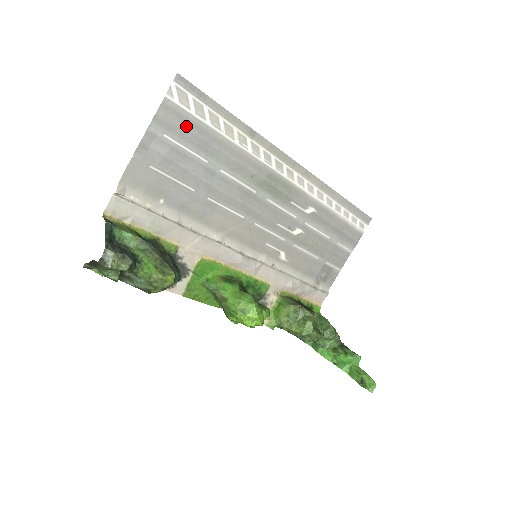
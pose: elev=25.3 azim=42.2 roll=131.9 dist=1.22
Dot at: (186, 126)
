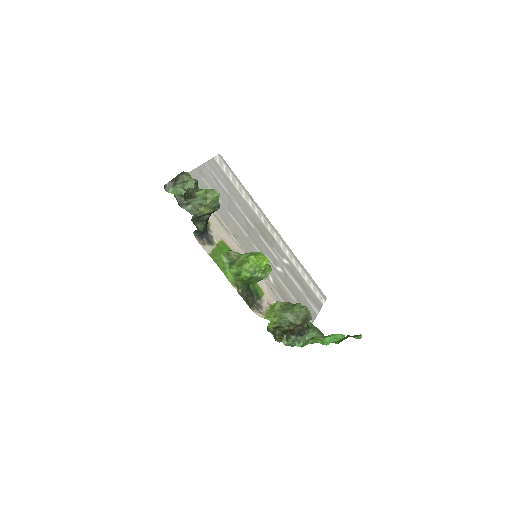
Dot at: (221, 174)
